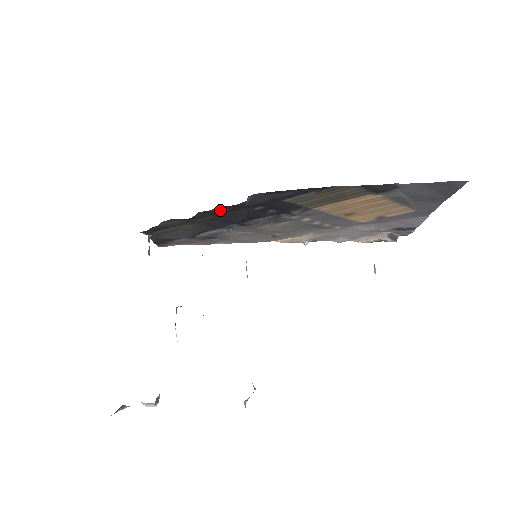
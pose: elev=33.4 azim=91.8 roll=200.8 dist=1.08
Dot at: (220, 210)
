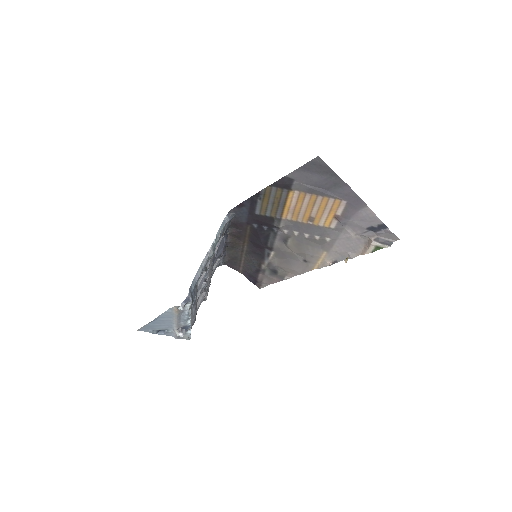
Dot at: (236, 231)
